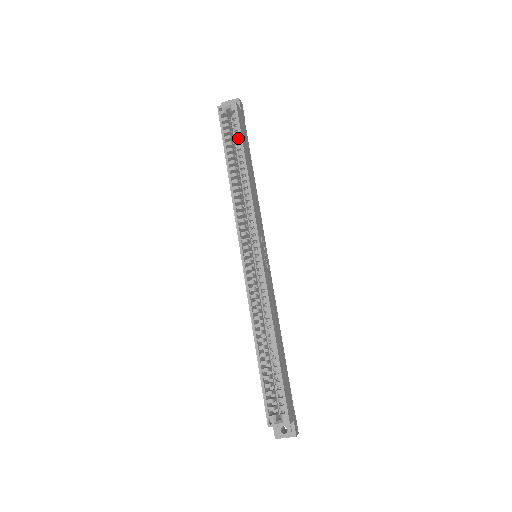
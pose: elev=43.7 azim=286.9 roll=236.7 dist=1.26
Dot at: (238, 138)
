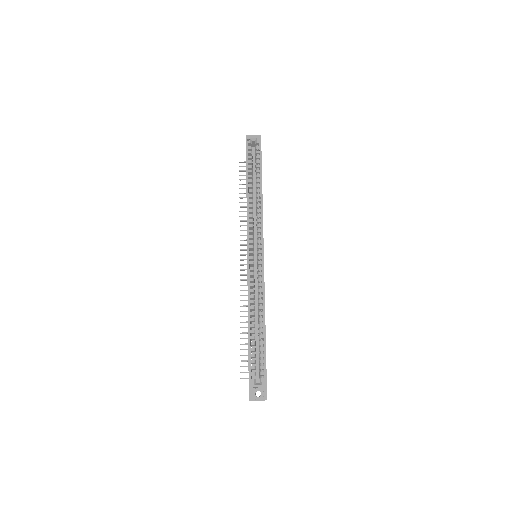
Dot at: (258, 164)
